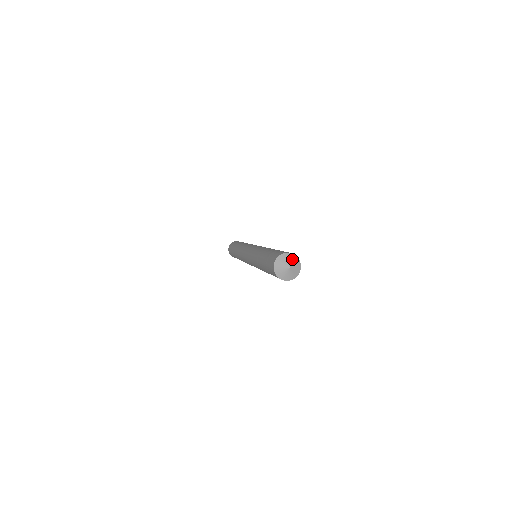
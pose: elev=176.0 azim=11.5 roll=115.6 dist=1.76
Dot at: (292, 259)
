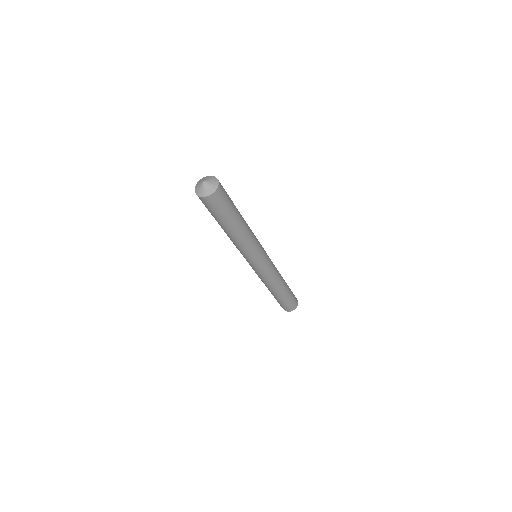
Dot at: (212, 180)
